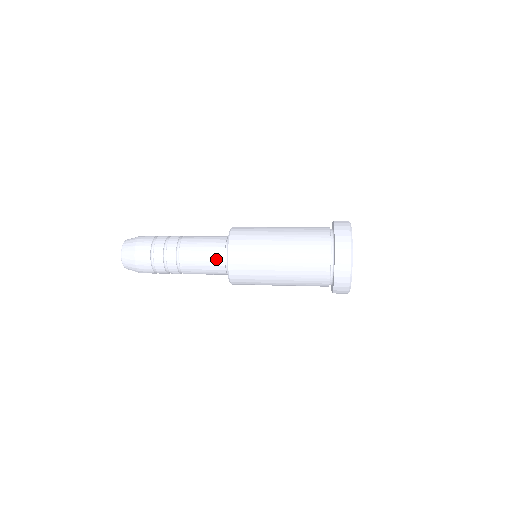
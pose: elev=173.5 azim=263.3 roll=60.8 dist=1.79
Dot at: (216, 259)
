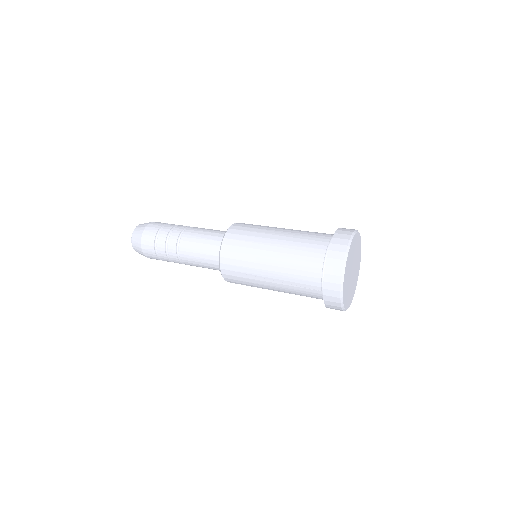
Dot at: (214, 266)
